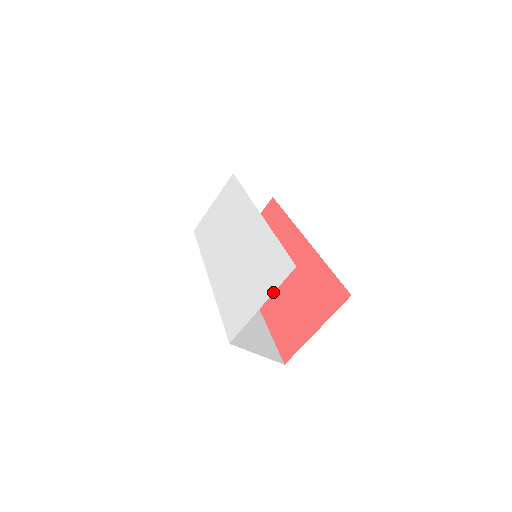
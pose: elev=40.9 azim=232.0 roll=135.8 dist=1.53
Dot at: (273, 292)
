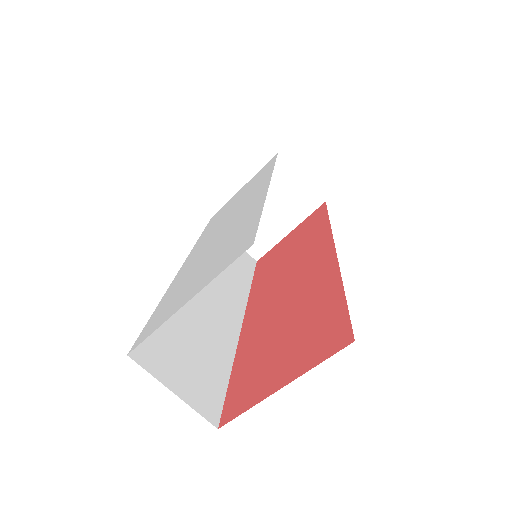
Dot at: (207, 283)
